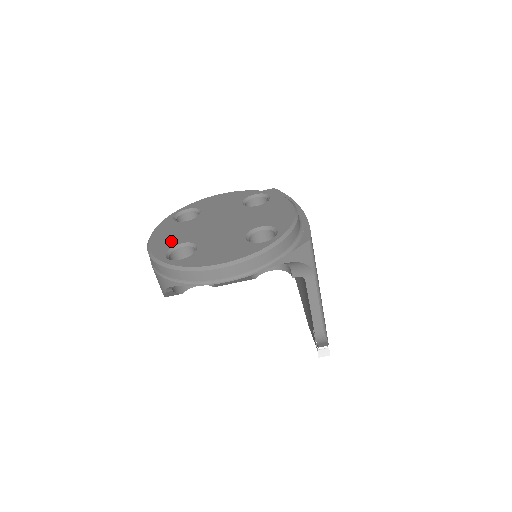
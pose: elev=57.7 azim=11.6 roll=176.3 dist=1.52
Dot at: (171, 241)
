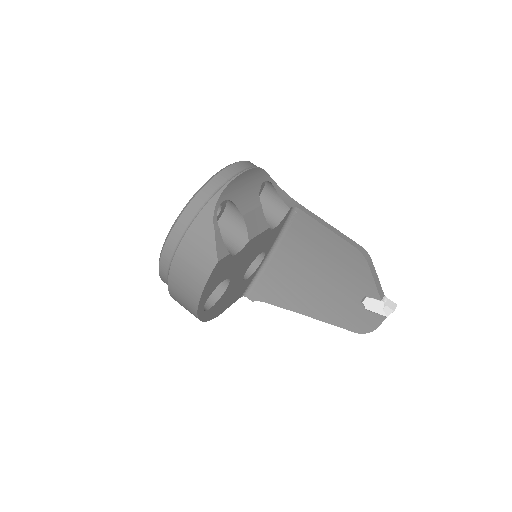
Dot at: occluded
